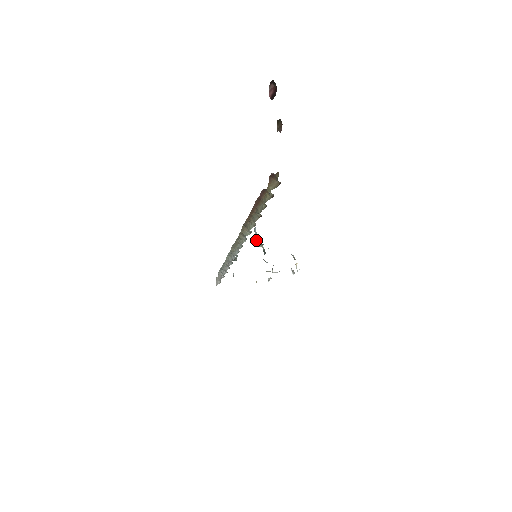
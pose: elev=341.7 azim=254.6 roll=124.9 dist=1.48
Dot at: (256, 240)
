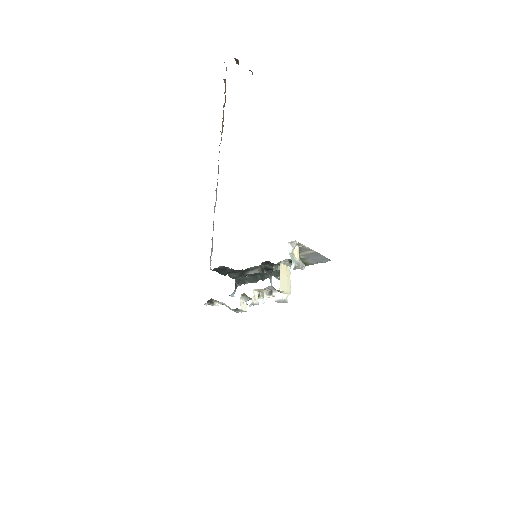
Dot at: occluded
